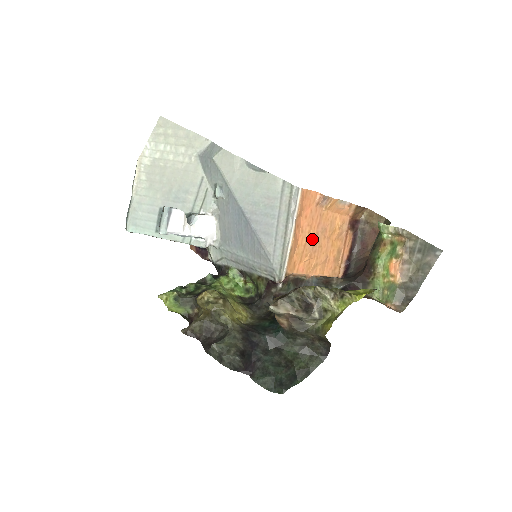
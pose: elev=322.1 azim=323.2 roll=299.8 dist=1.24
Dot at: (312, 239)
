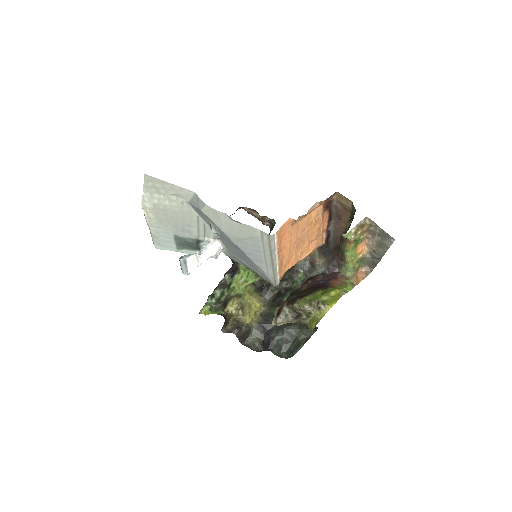
Dot at: (294, 244)
